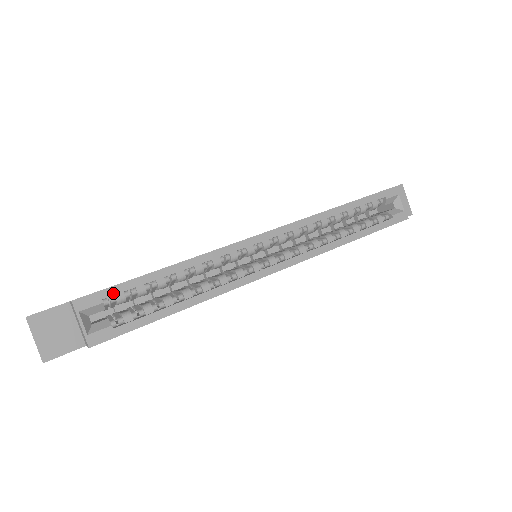
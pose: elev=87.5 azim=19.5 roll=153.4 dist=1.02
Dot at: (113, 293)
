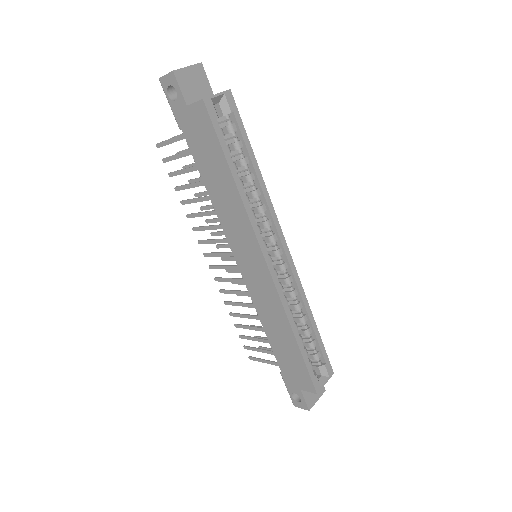
Dot at: (238, 121)
